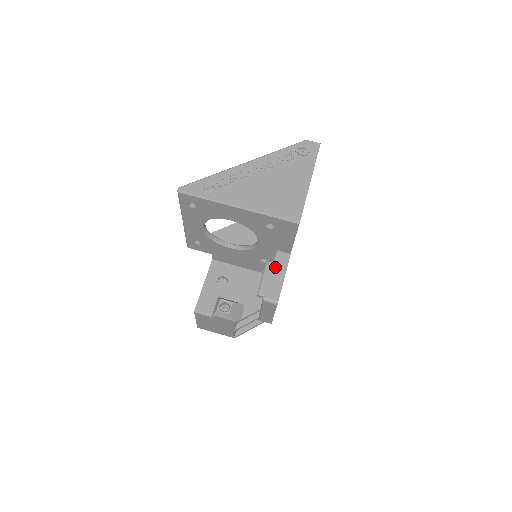
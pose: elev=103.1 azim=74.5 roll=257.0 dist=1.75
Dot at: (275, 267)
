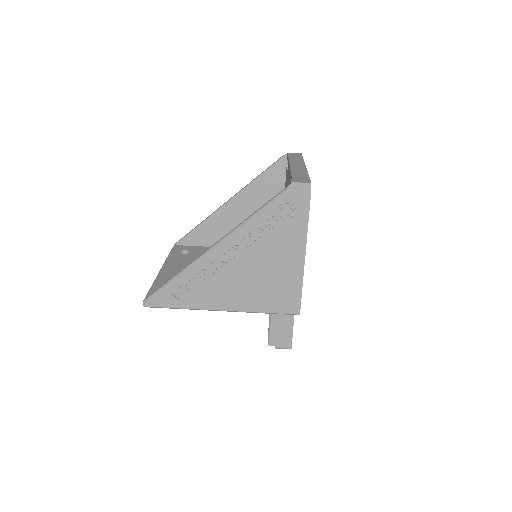
Dot at: (281, 316)
